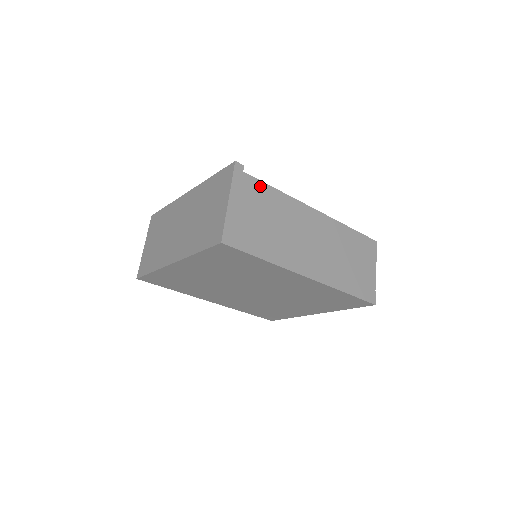
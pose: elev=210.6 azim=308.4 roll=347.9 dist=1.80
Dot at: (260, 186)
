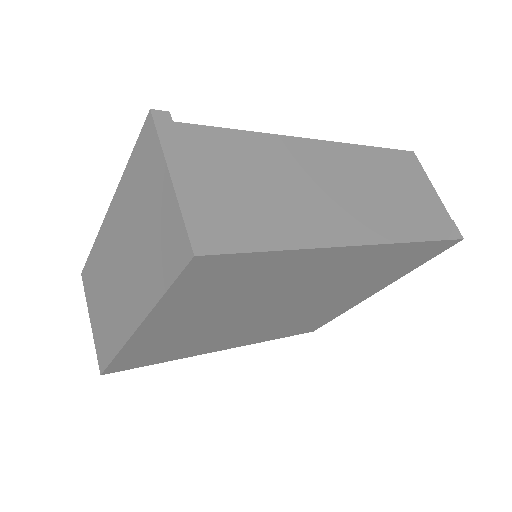
Dot at: (213, 135)
